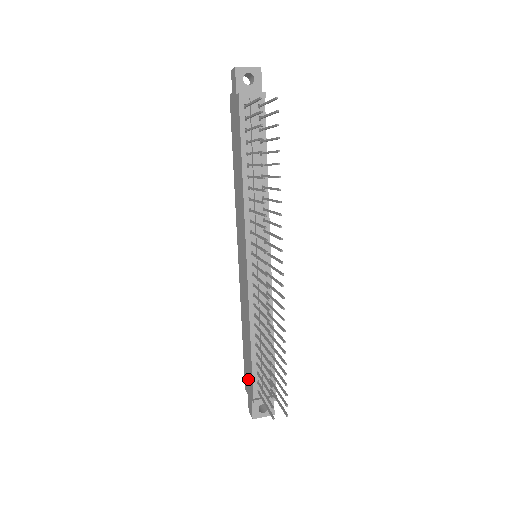
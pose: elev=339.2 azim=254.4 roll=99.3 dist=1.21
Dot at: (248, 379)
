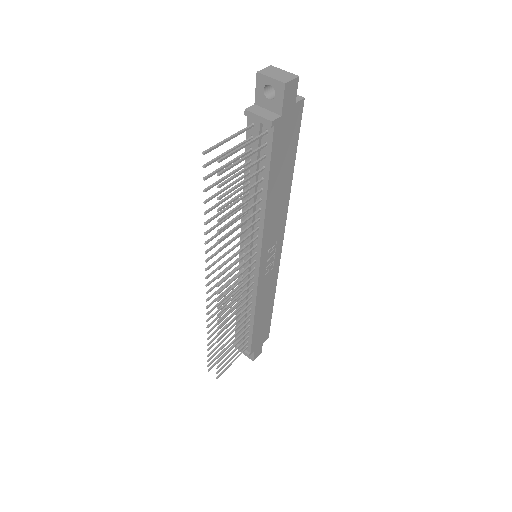
Dot at: occluded
